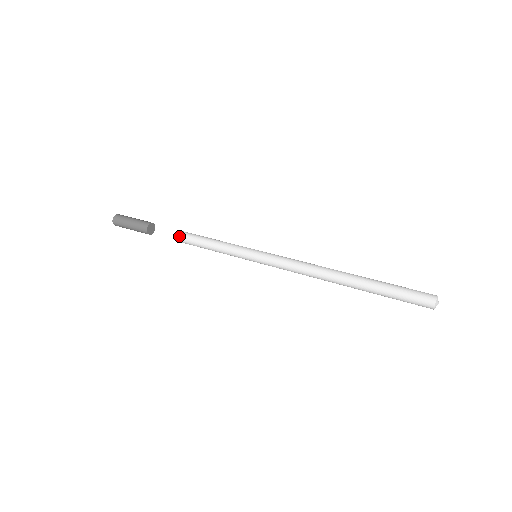
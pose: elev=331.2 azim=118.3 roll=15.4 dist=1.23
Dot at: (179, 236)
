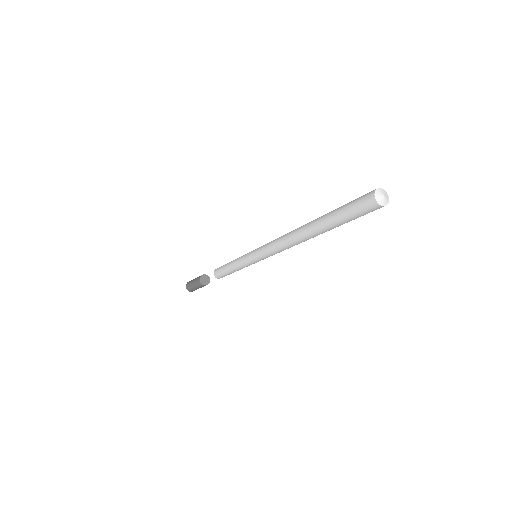
Dot at: (214, 272)
